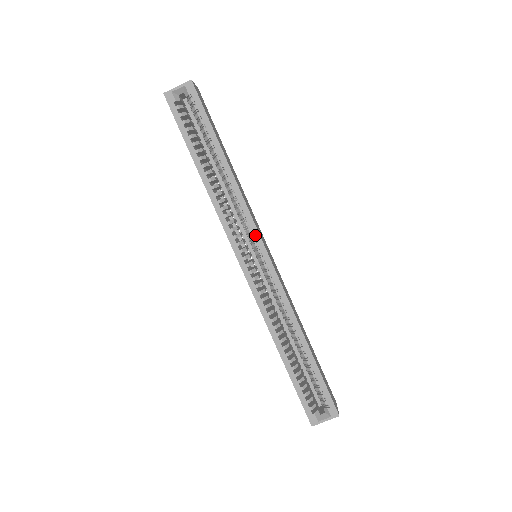
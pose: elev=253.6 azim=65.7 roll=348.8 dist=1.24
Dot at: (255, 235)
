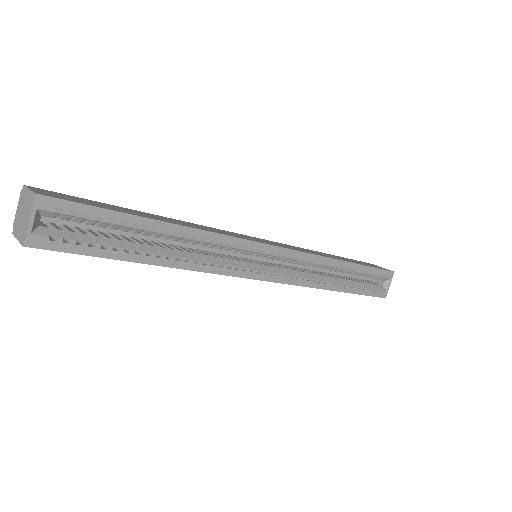
Dot at: (254, 247)
